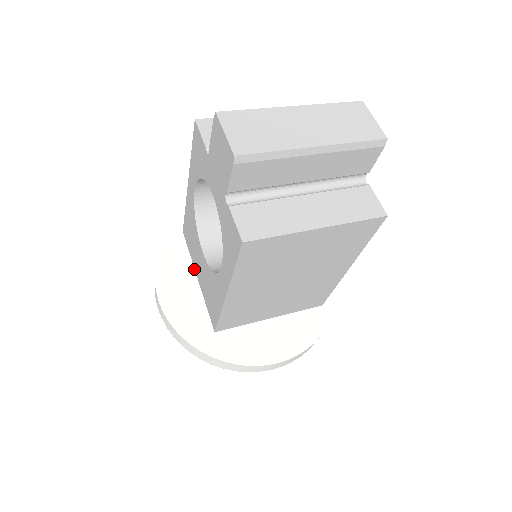
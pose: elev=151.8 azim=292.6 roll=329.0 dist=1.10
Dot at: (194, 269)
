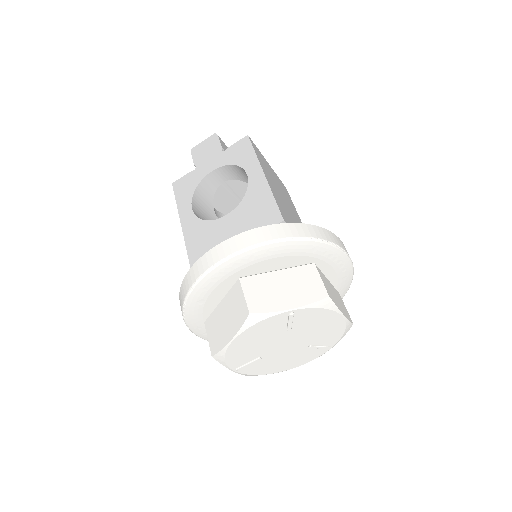
Dot at: occluded
